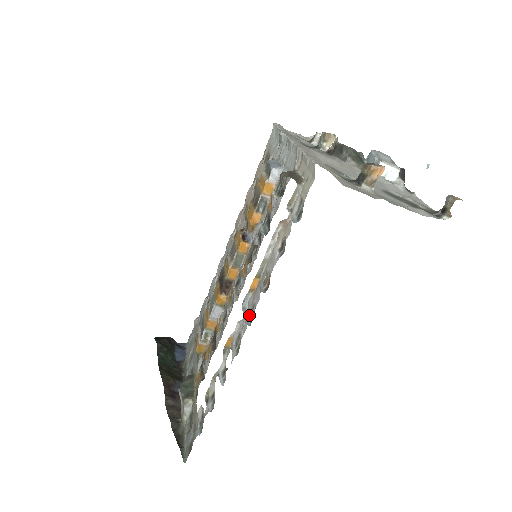
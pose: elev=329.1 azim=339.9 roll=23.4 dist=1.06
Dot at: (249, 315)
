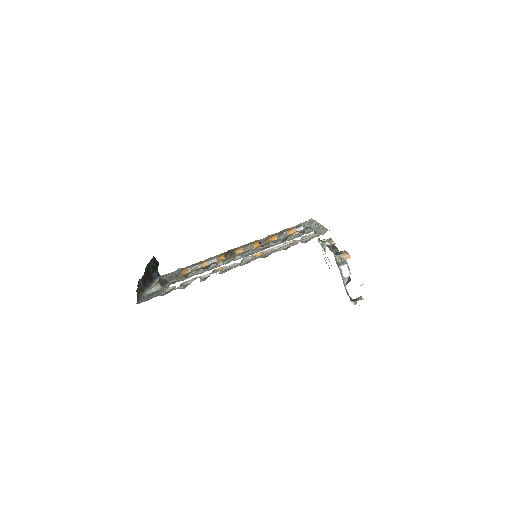
Dot at: (243, 264)
